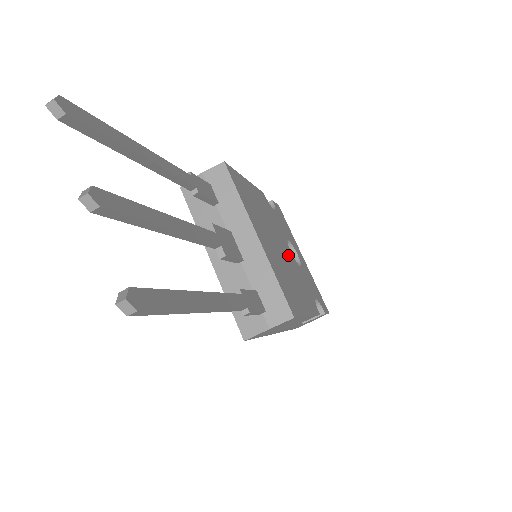
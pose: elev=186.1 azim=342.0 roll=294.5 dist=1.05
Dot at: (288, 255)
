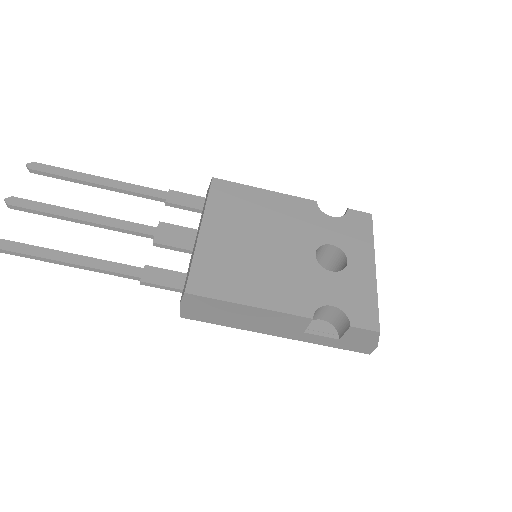
Dot at: (292, 255)
